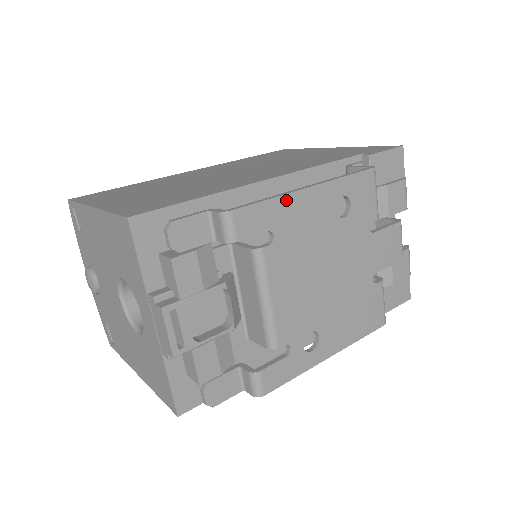
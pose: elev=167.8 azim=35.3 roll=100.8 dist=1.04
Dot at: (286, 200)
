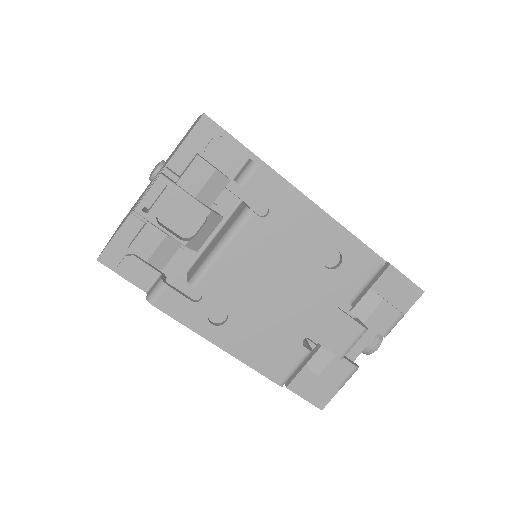
Dot at: (299, 204)
